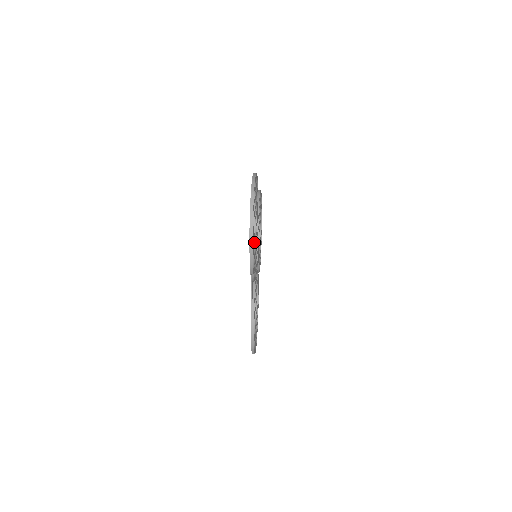
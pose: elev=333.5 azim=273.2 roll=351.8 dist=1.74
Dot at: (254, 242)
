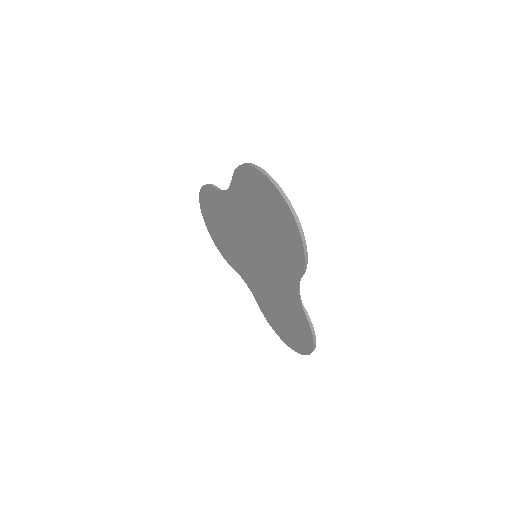
Dot at: occluded
